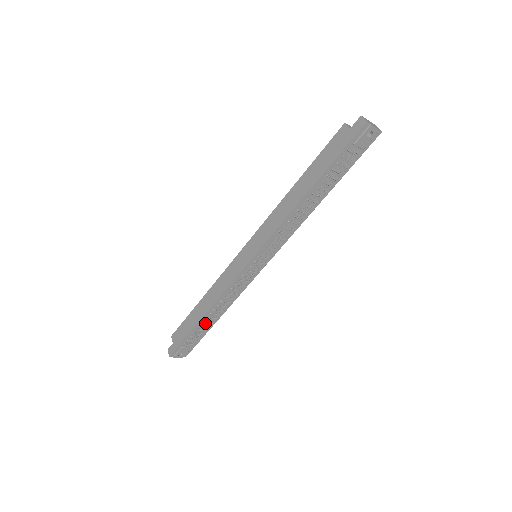
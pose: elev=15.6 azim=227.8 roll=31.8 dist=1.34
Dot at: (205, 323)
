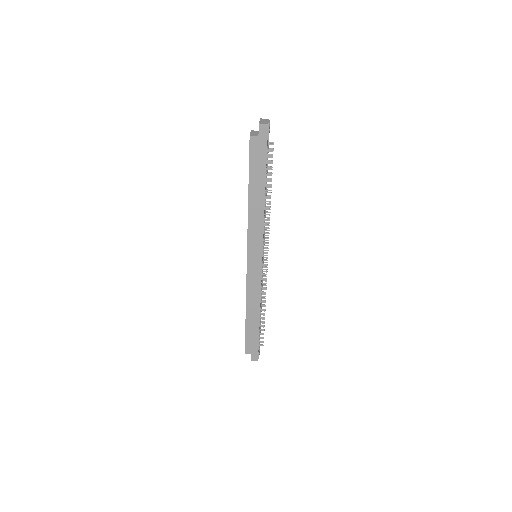
Dot at: occluded
